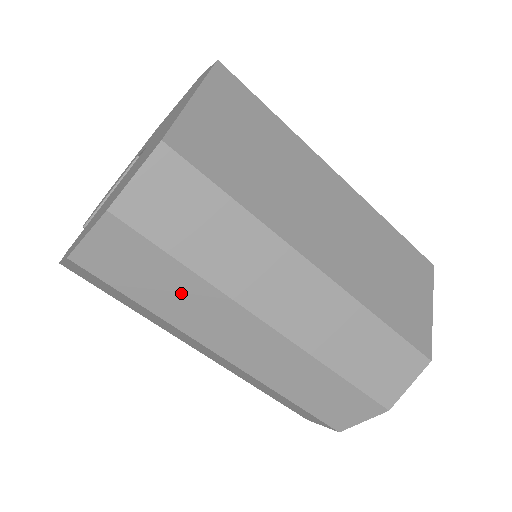
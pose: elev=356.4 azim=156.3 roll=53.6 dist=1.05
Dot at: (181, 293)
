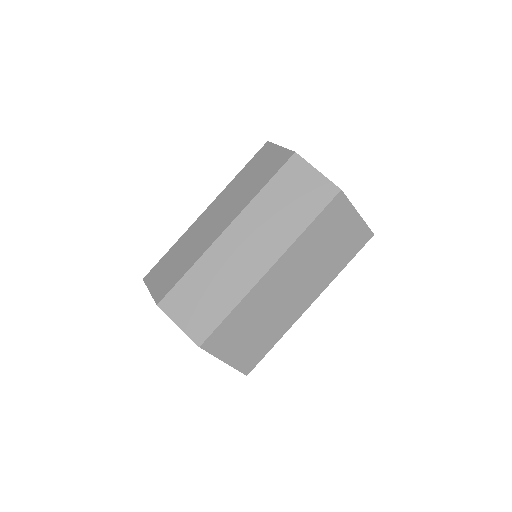
Dot at: occluded
